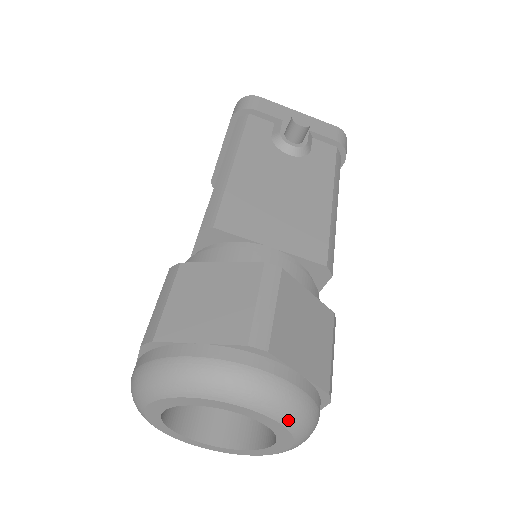
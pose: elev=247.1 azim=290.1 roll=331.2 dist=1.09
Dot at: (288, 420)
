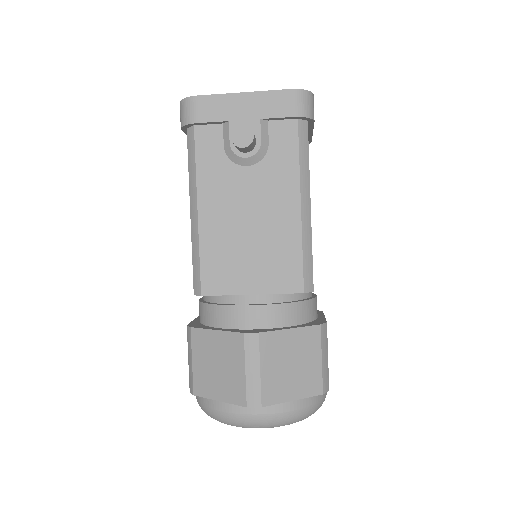
Dot at: occluded
